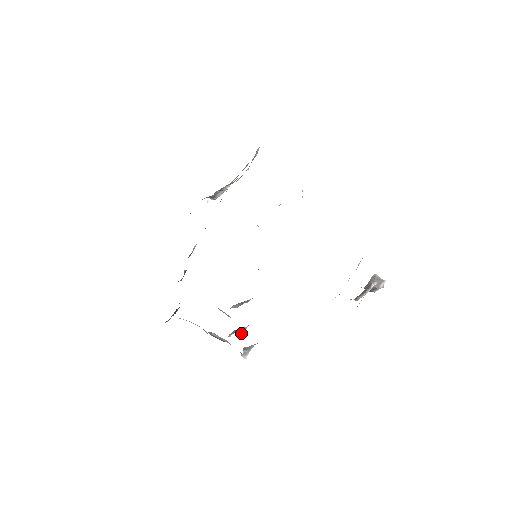
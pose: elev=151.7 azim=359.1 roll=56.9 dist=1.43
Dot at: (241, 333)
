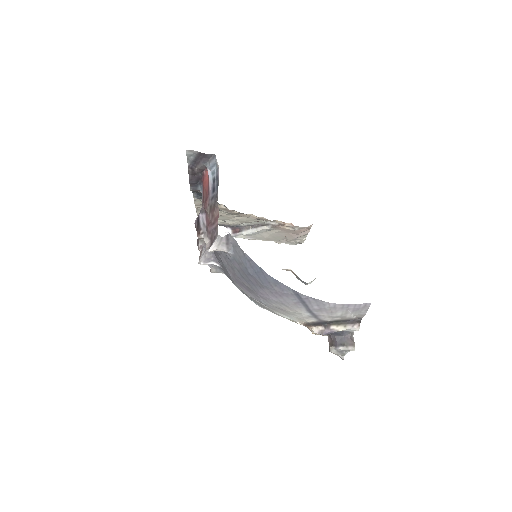
Dot at: (201, 261)
